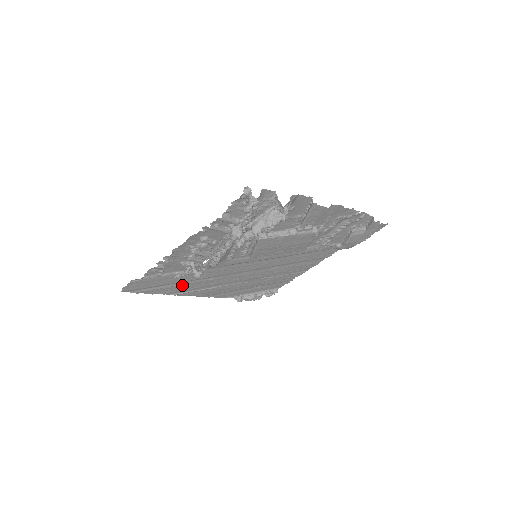
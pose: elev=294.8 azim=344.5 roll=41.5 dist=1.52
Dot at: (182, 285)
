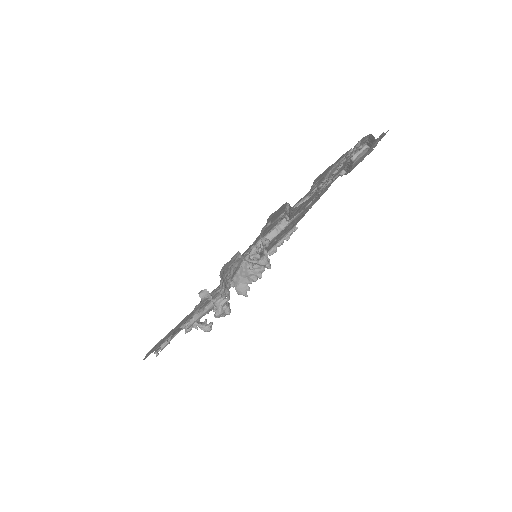
Dot at: occluded
